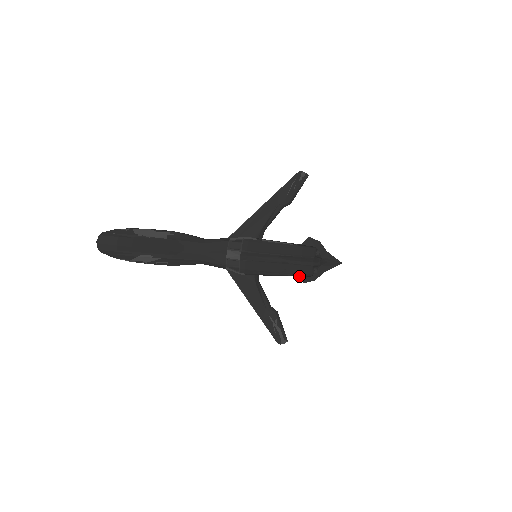
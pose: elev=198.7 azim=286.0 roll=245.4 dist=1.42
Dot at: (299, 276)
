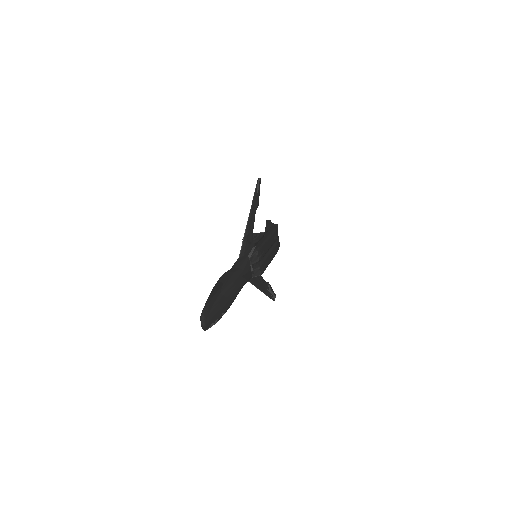
Dot at: occluded
